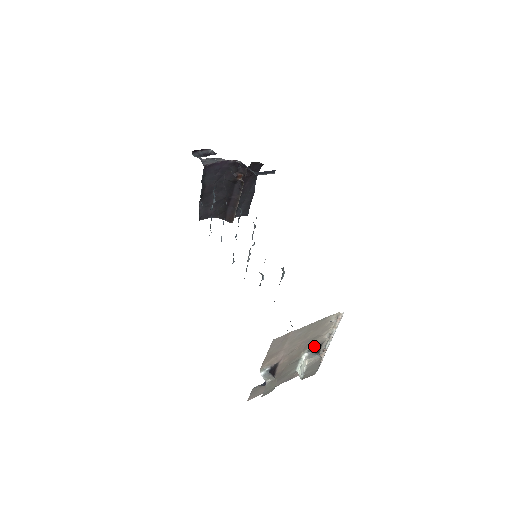
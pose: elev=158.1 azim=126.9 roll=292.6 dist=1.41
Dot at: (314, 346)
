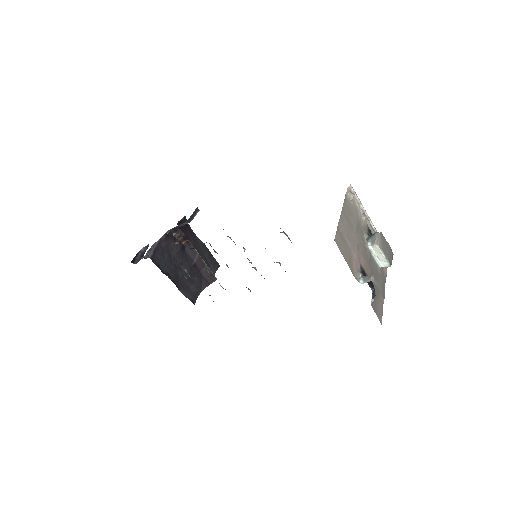
Dot at: (366, 233)
